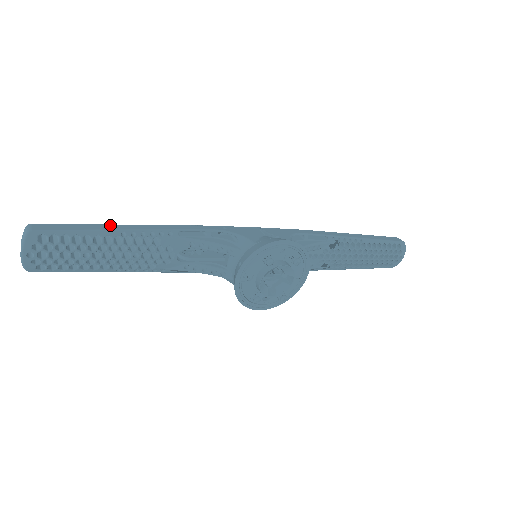
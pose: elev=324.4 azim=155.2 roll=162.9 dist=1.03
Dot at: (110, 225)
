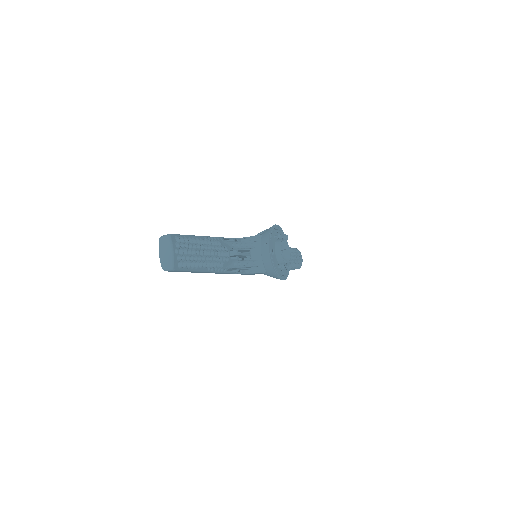
Dot at: occluded
